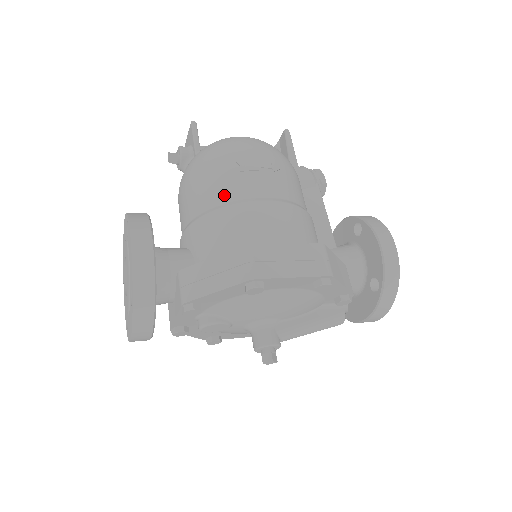
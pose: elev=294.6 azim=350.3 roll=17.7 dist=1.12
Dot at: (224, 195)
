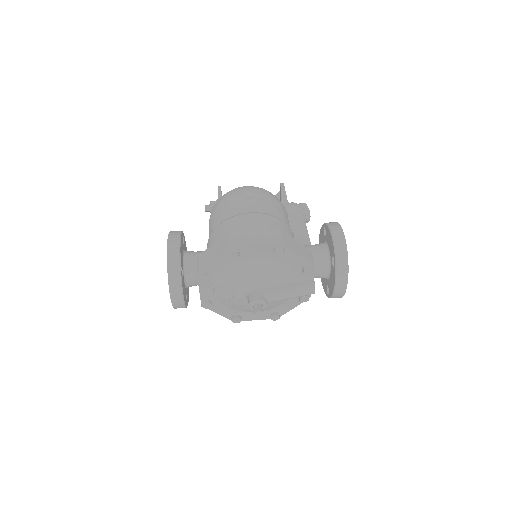
Dot at: (226, 215)
